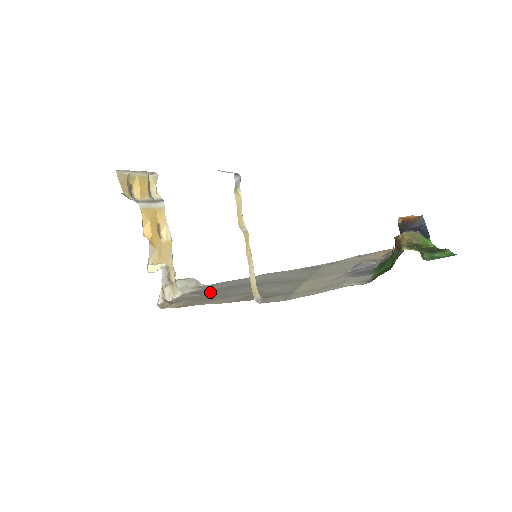
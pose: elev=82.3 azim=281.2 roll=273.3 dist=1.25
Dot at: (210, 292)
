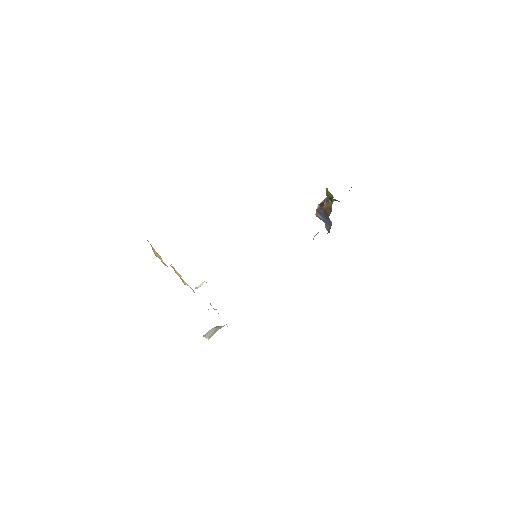
Dot at: occluded
